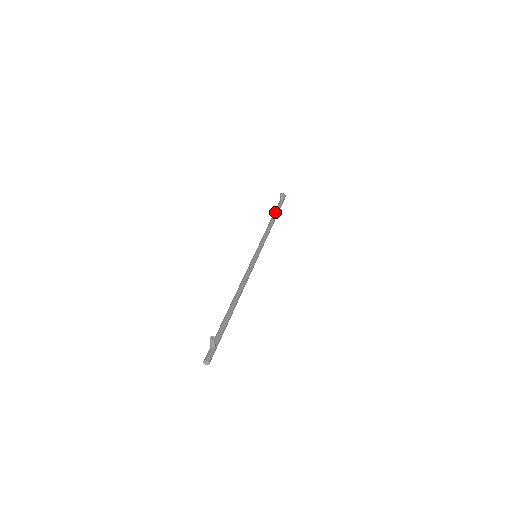
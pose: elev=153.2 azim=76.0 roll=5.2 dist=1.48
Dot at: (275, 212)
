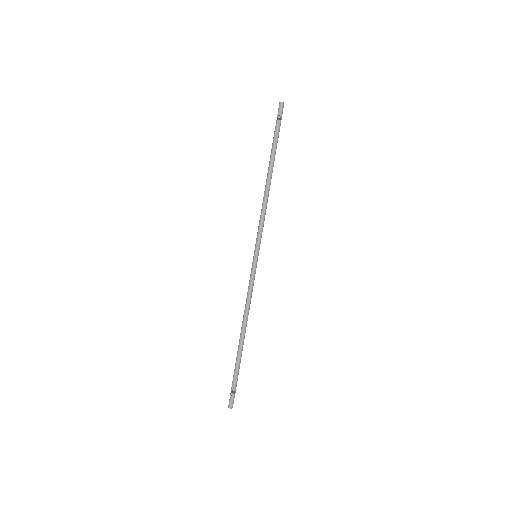
Dot at: (272, 157)
